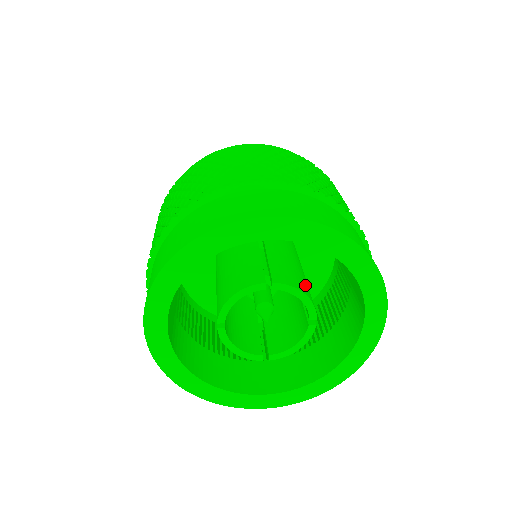
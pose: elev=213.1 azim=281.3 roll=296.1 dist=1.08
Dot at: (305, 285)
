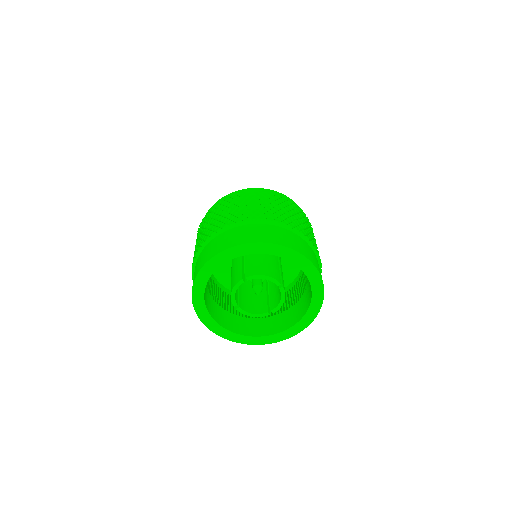
Dot at: occluded
